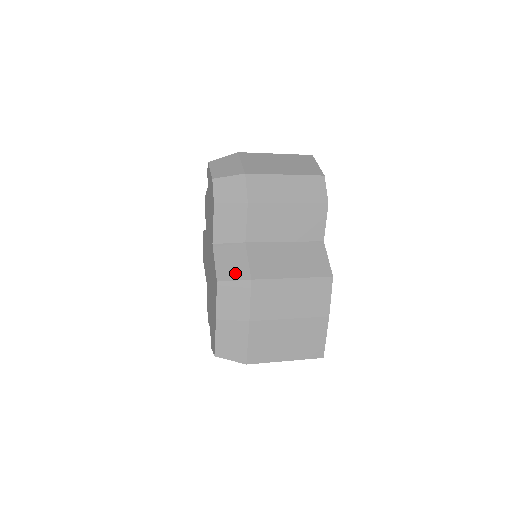
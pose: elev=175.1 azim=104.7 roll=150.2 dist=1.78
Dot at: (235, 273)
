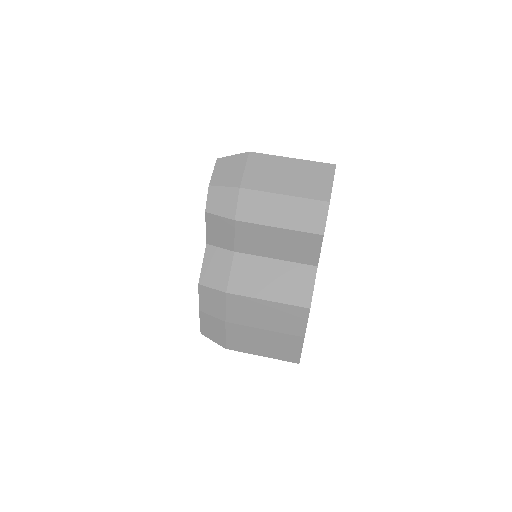
Dot at: (215, 281)
